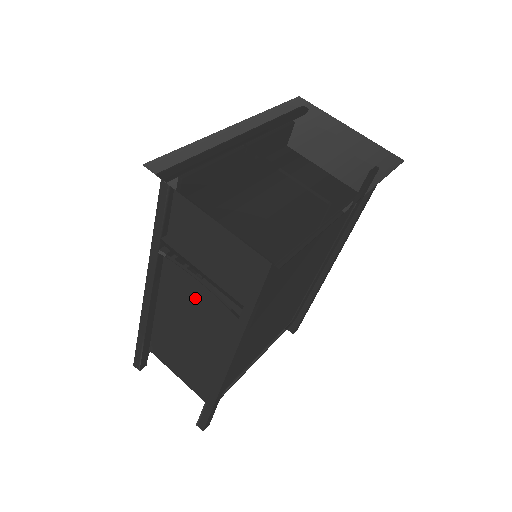
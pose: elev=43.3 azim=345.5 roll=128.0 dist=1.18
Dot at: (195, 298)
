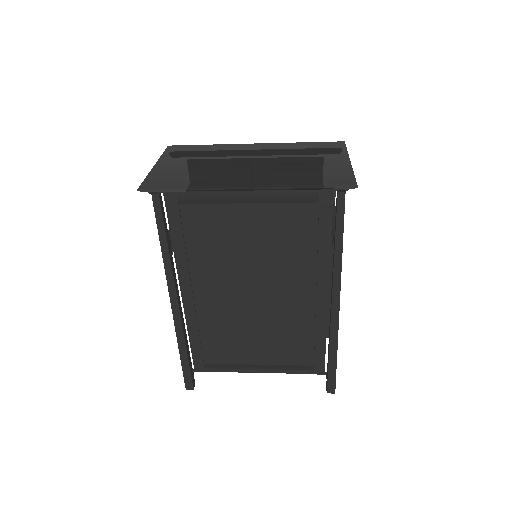
Dot at: occluded
